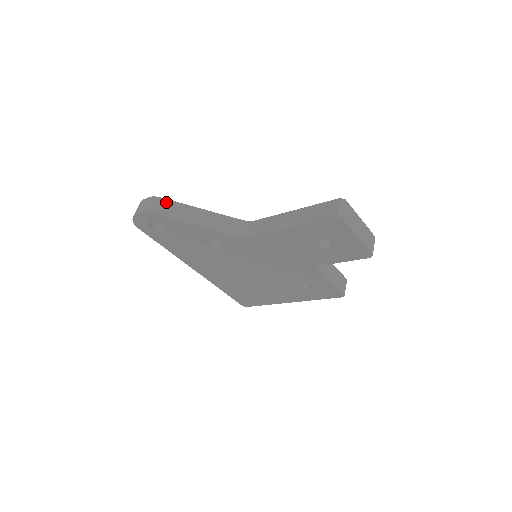
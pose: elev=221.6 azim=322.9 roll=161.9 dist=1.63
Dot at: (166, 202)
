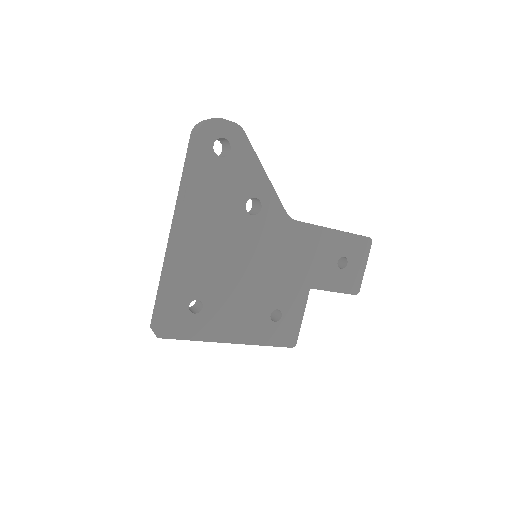
Dot at: occluded
